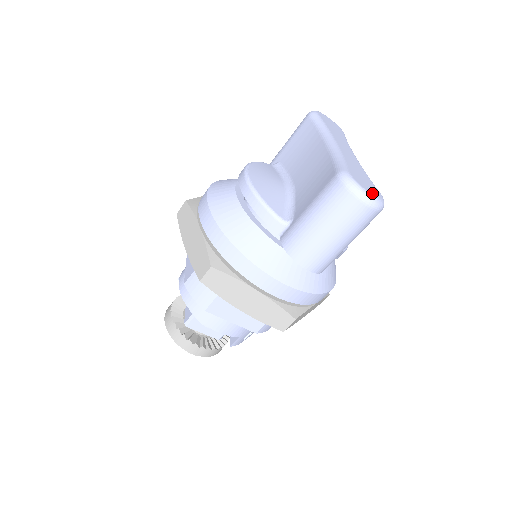
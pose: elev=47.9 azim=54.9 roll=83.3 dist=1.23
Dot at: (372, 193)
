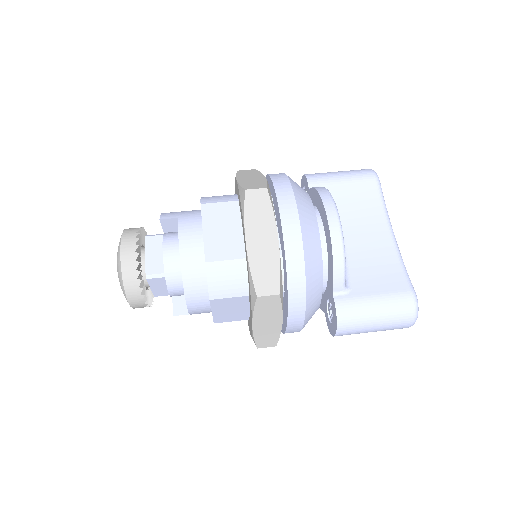
Dot at: occluded
